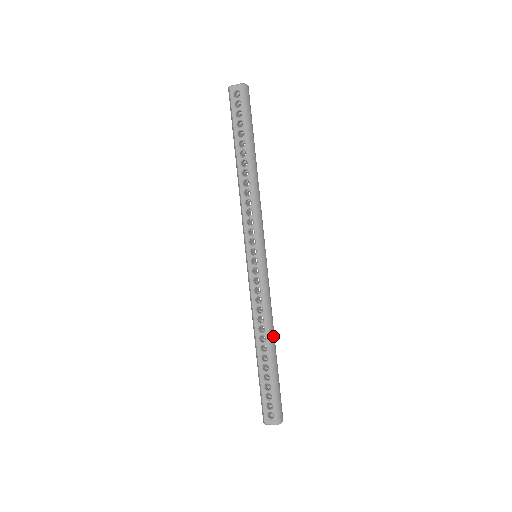
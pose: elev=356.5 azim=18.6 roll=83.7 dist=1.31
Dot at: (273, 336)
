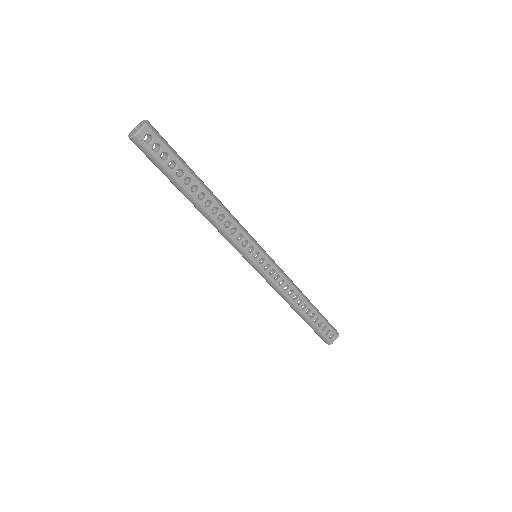
Dot at: occluded
